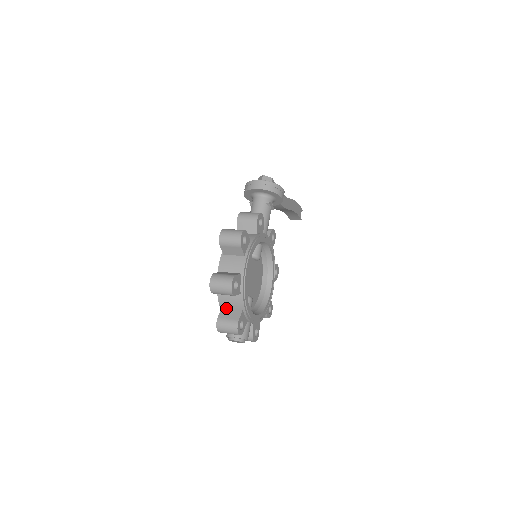
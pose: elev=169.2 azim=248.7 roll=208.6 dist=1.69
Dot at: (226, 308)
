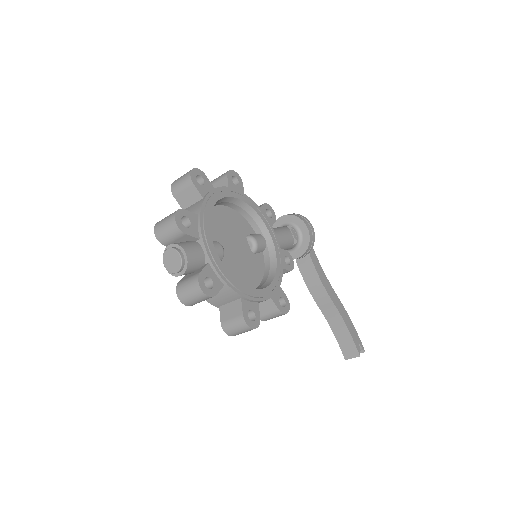
Dot at: occluded
